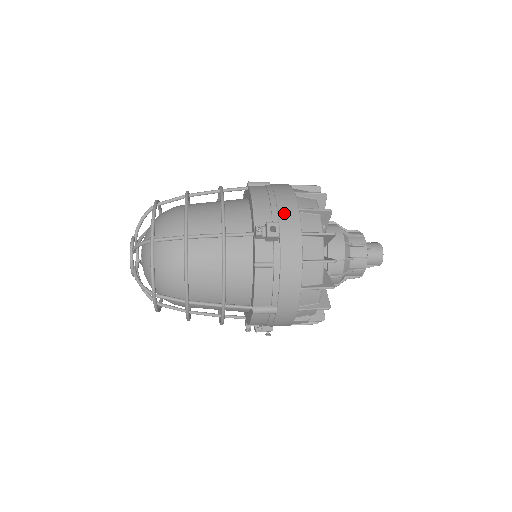
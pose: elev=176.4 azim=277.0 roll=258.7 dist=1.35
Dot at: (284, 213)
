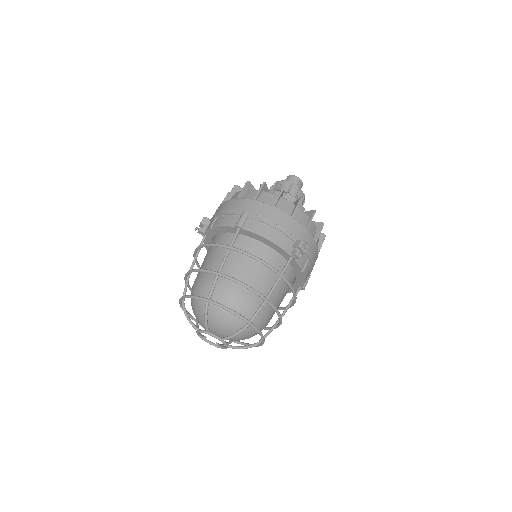
Dot at: (291, 229)
